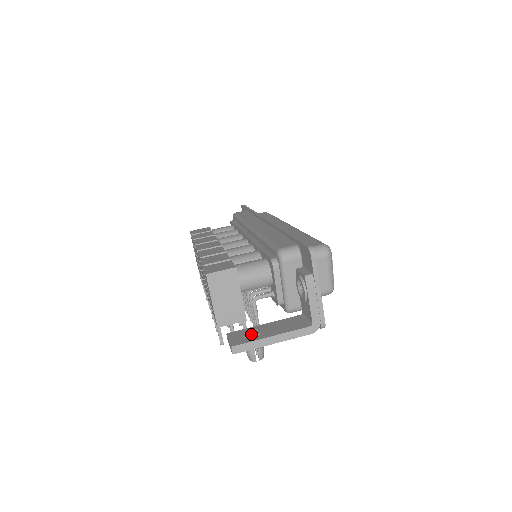
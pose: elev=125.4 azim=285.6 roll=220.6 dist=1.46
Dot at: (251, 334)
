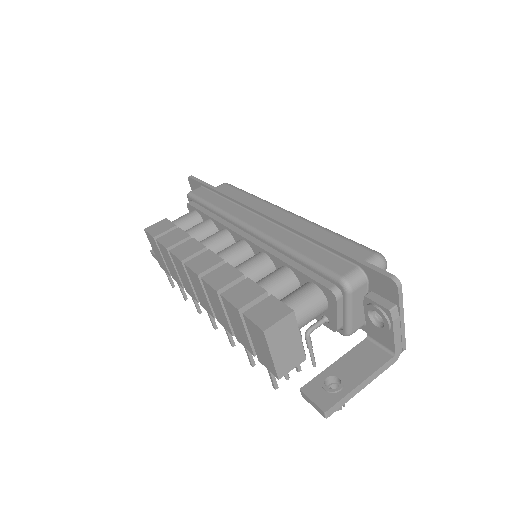
Dot at: (328, 381)
